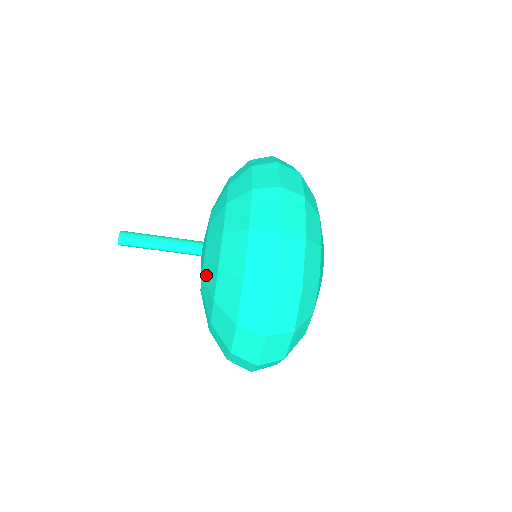
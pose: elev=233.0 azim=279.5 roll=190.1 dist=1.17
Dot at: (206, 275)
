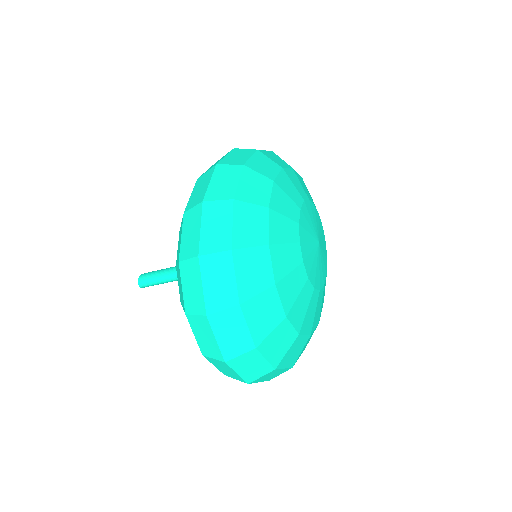
Dot at: occluded
